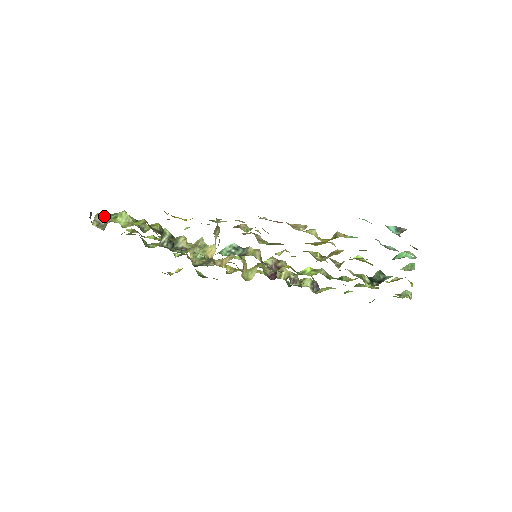
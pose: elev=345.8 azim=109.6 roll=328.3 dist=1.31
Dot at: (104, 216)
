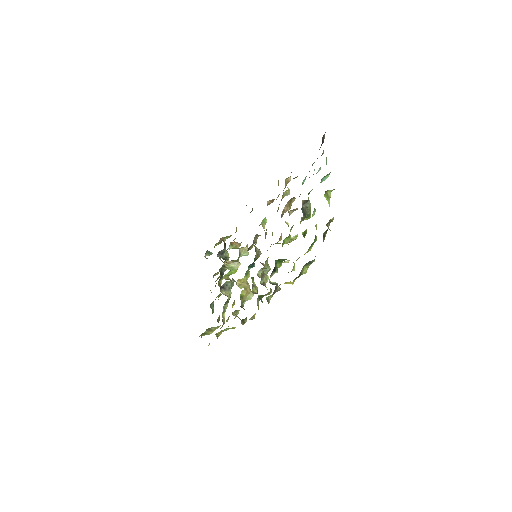
Dot at: occluded
